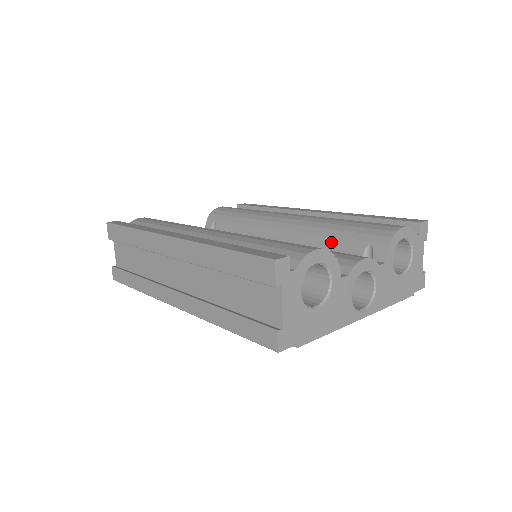
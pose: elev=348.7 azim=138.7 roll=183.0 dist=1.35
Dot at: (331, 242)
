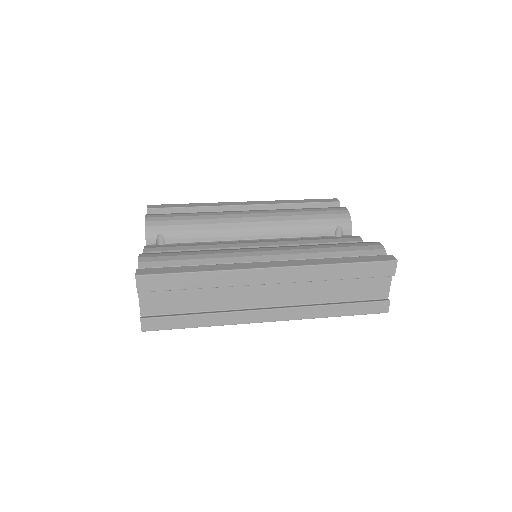
Dot at: (308, 229)
